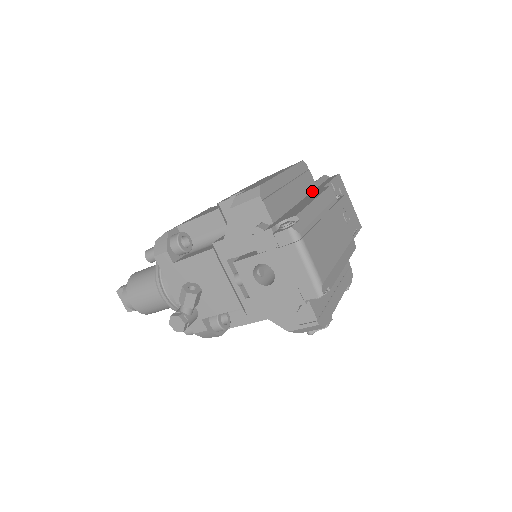
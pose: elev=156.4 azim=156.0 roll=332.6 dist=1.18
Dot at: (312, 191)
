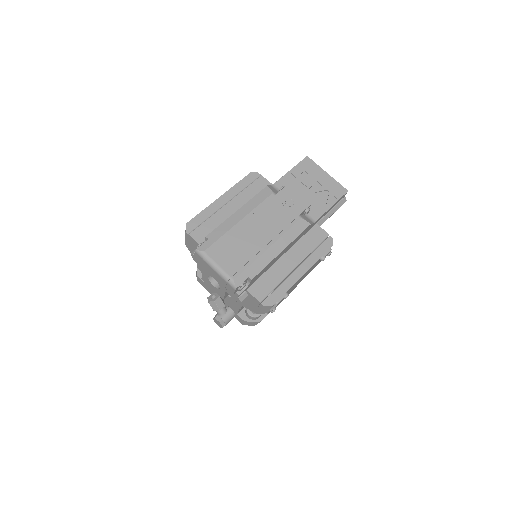
Dot at: occluded
